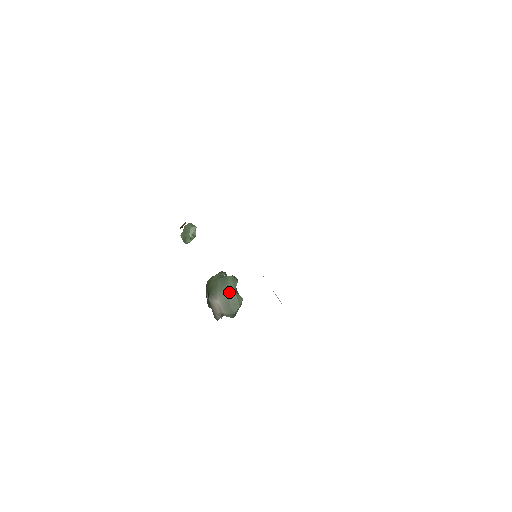
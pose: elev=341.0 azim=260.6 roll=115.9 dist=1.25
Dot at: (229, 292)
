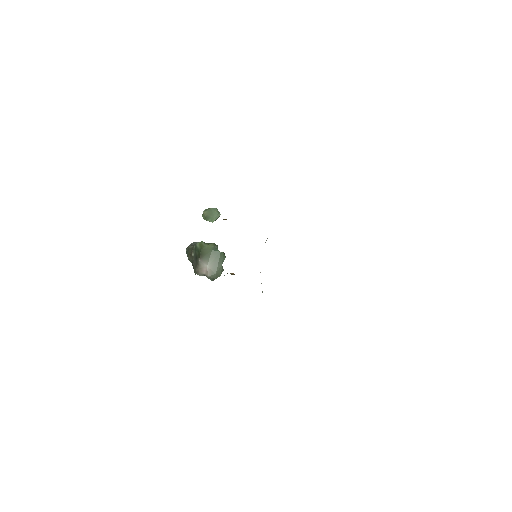
Dot at: (218, 264)
